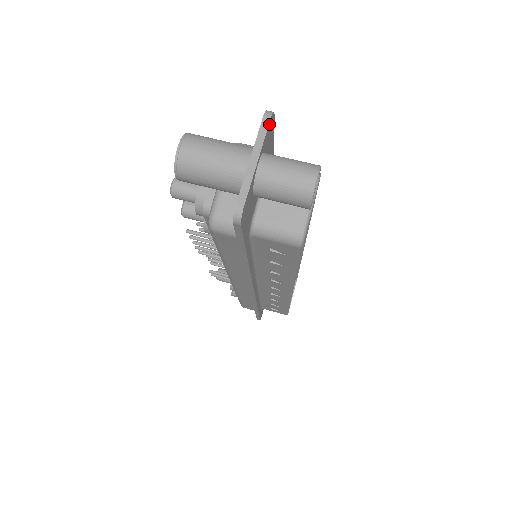
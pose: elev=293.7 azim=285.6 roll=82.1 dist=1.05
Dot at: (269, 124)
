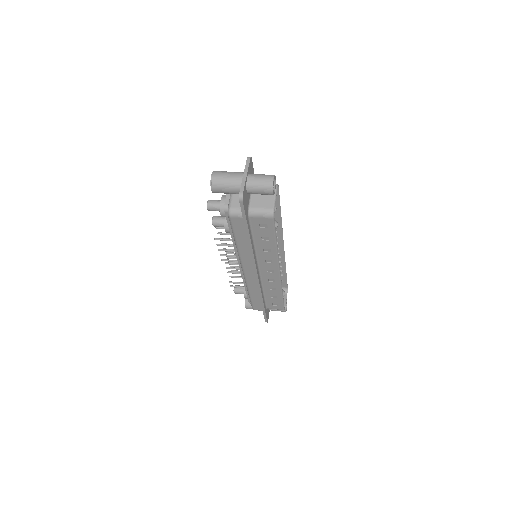
Dot at: (250, 161)
